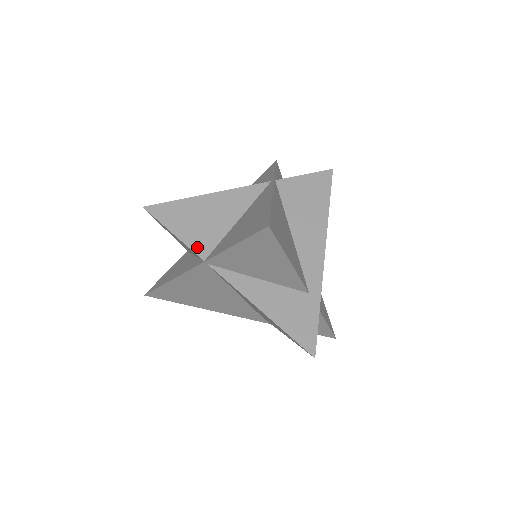
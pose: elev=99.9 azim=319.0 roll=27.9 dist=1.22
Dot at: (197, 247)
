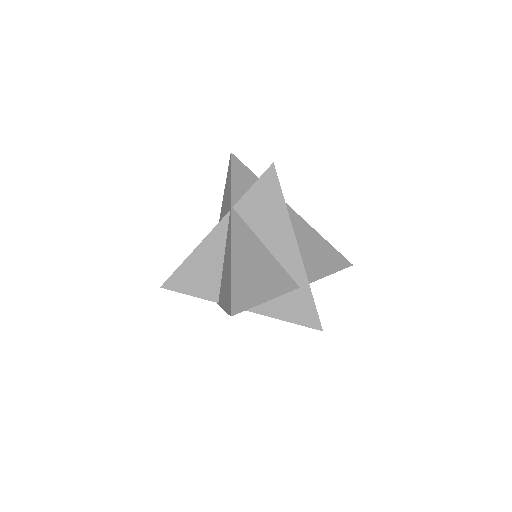
Dot at: (209, 296)
